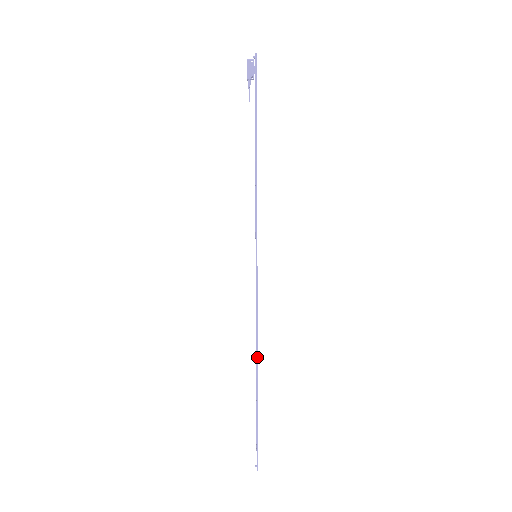
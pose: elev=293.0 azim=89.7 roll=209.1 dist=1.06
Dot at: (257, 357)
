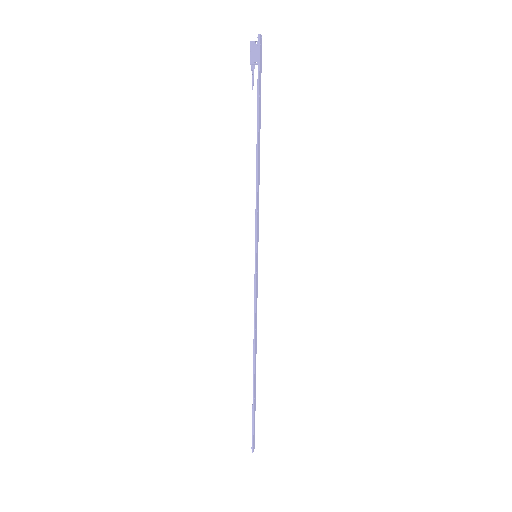
Dot at: (254, 353)
